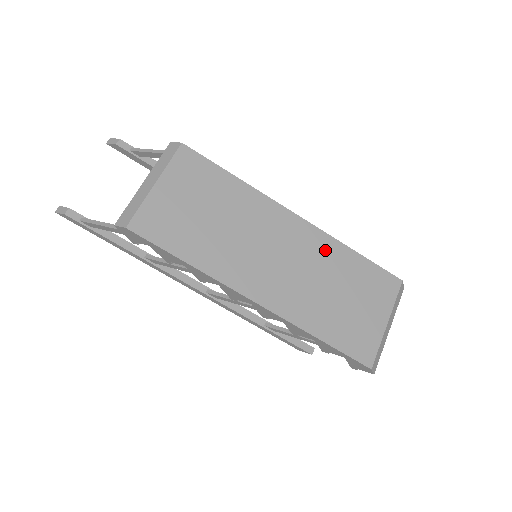
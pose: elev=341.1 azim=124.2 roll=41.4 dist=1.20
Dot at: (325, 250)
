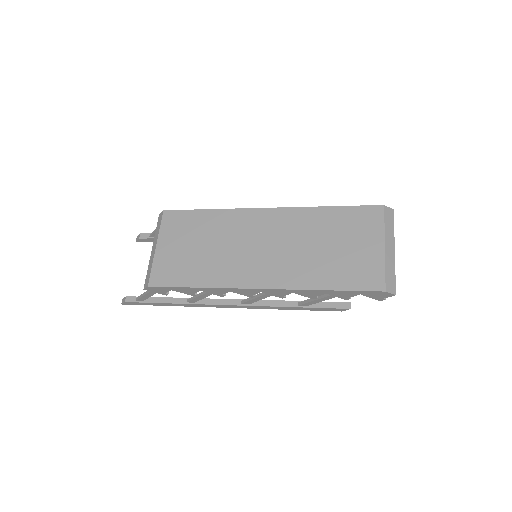
Dot at: (301, 220)
